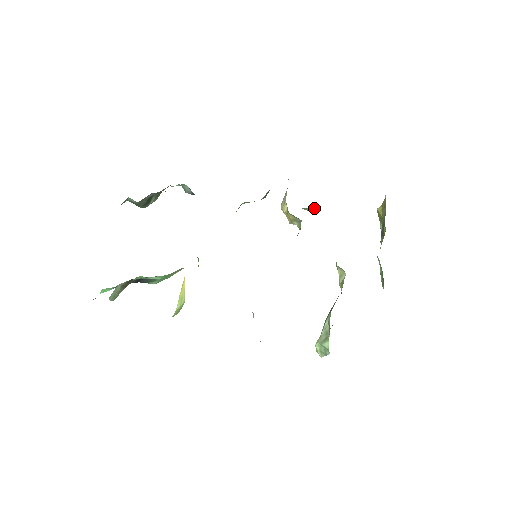
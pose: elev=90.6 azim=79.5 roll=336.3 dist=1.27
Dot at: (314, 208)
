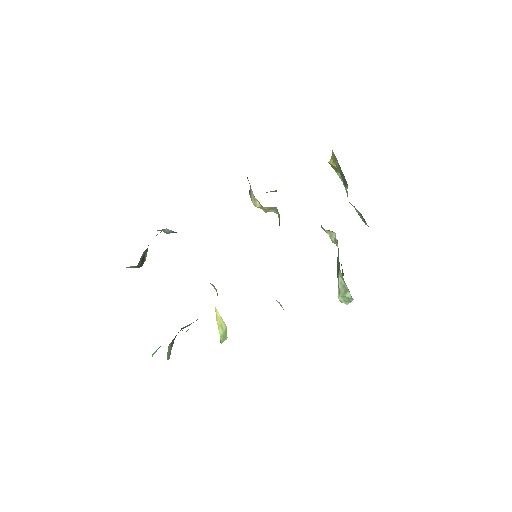
Dot at: occluded
